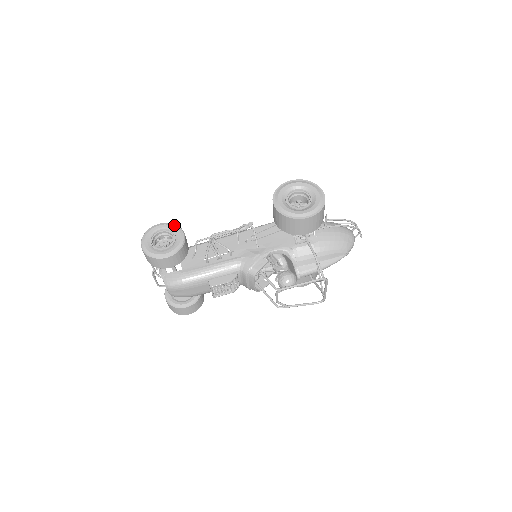
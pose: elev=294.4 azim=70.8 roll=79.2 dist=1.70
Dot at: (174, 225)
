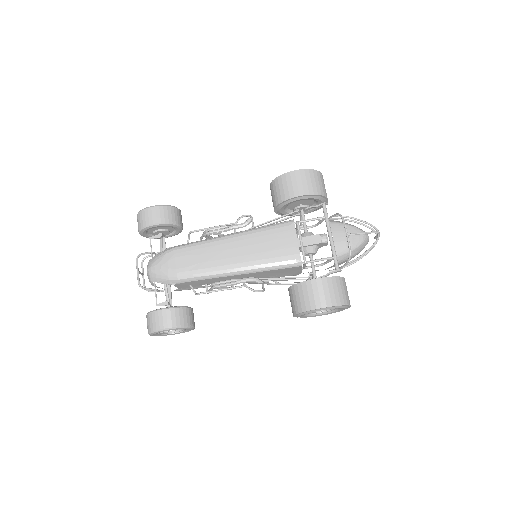
Dot at: occluded
